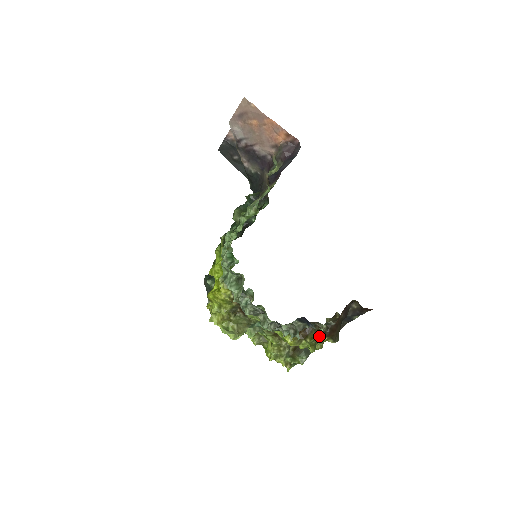
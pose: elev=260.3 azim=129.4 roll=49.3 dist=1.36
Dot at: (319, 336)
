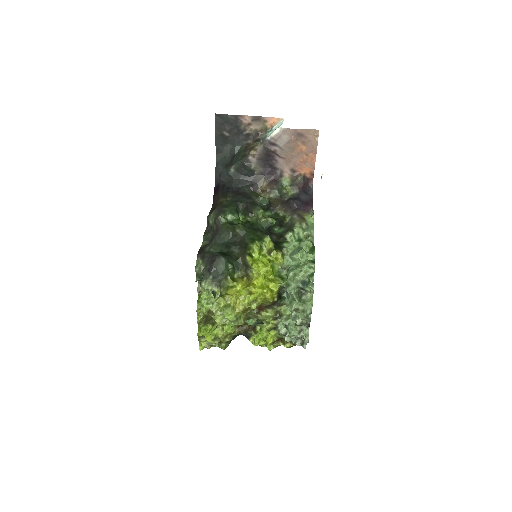
Dot at: (288, 342)
